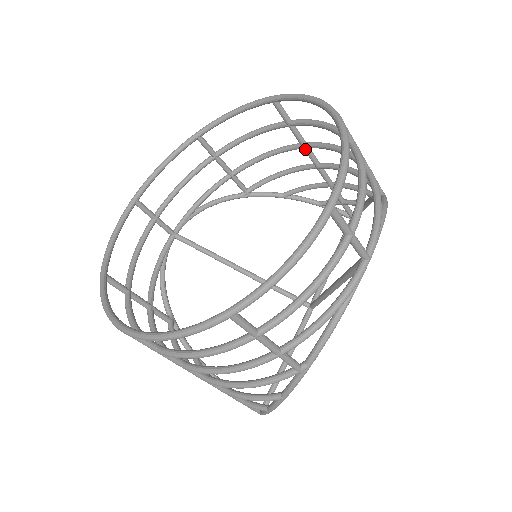
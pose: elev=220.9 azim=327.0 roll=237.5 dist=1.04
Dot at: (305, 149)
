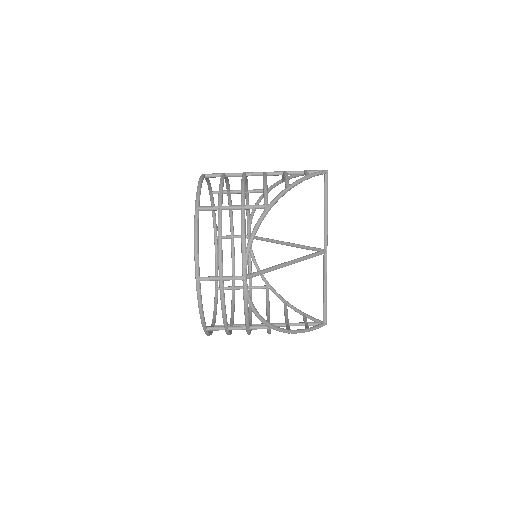
Dot at: (246, 176)
